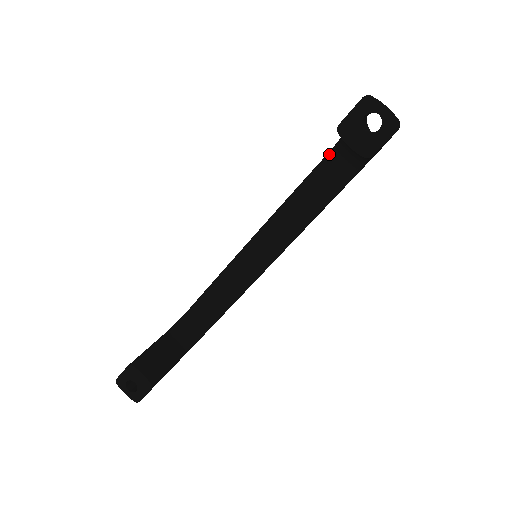
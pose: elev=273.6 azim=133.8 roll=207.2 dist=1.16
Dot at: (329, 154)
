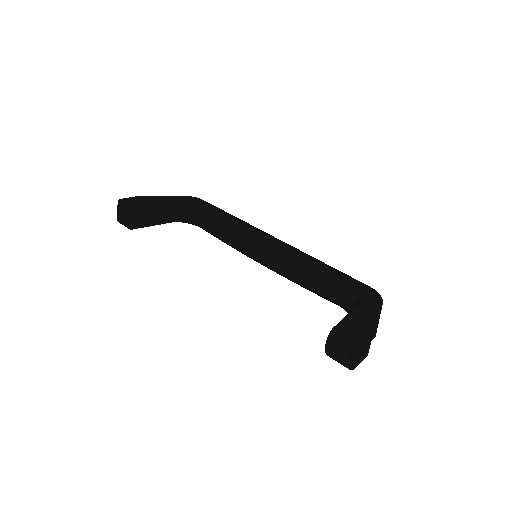
Dot at: (349, 286)
